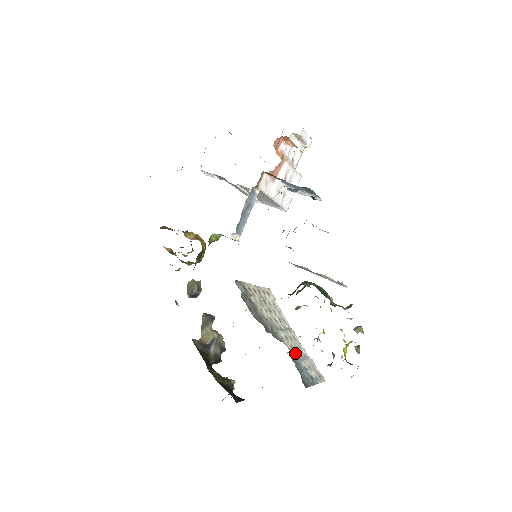
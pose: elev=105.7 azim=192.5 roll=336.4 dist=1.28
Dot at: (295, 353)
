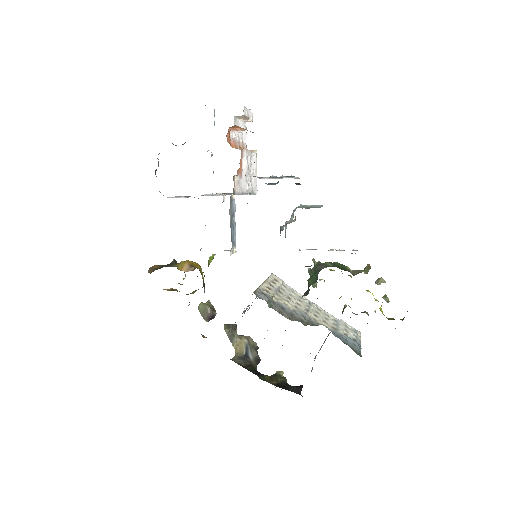
Dot at: (330, 326)
